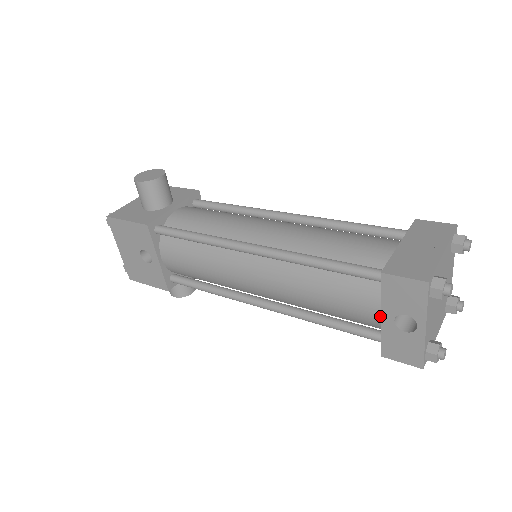
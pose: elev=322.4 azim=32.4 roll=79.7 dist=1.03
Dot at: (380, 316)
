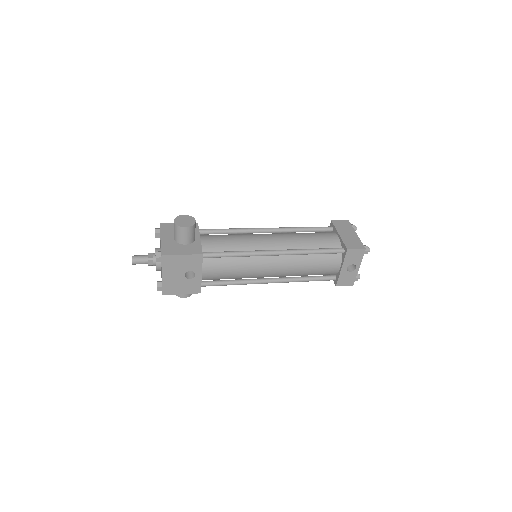
Dot at: (339, 268)
